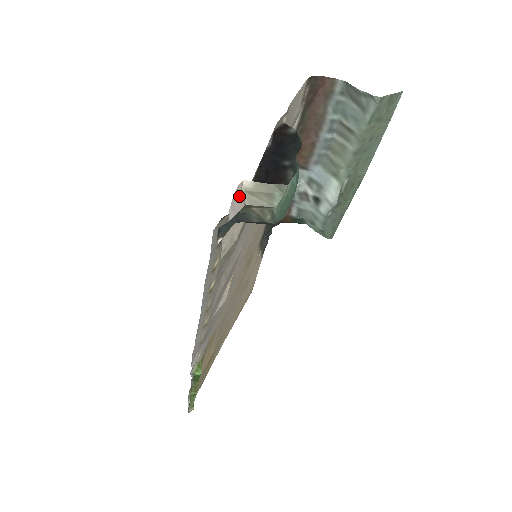
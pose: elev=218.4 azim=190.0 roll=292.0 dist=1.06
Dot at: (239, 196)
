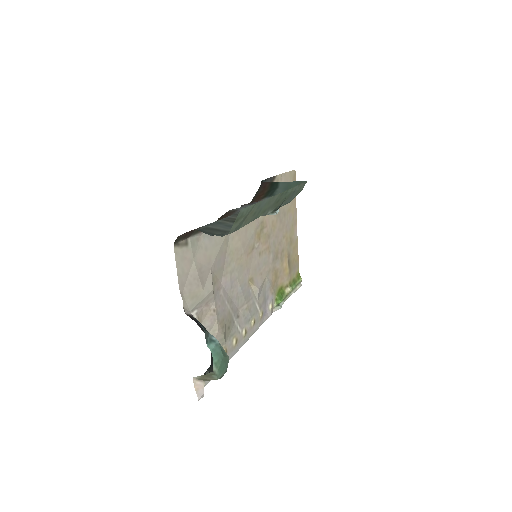
Dot at: (198, 385)
